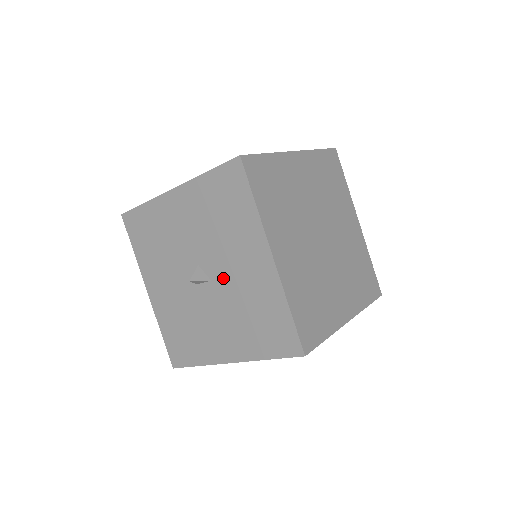
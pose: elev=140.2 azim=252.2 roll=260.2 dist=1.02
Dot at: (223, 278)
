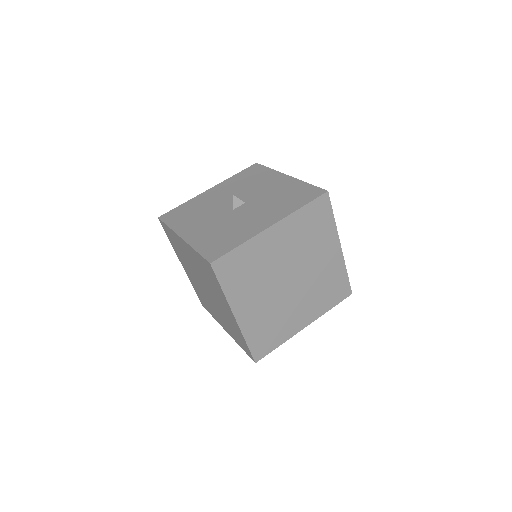
Dot at: (255, 197)
